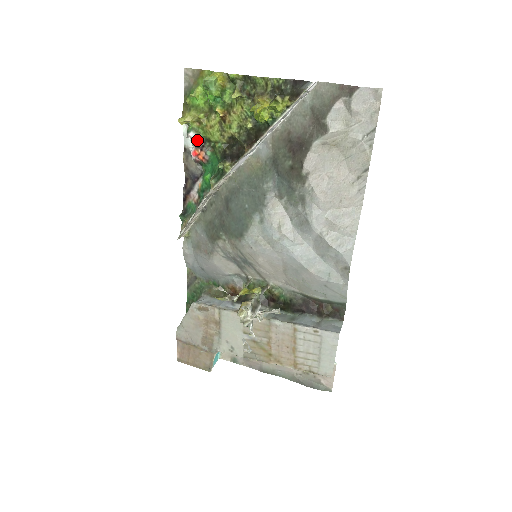
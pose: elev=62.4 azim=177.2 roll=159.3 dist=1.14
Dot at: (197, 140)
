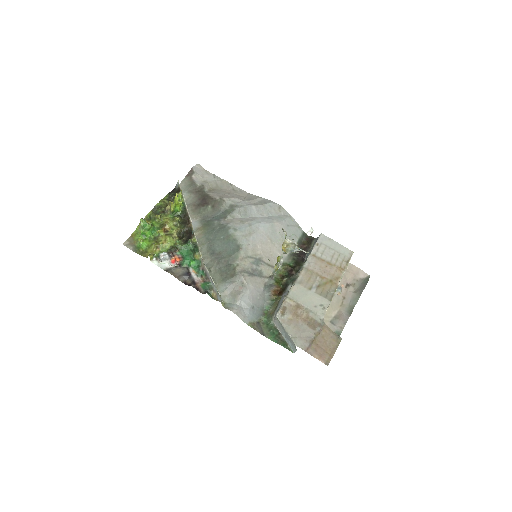
Dot at: (167, 253)
